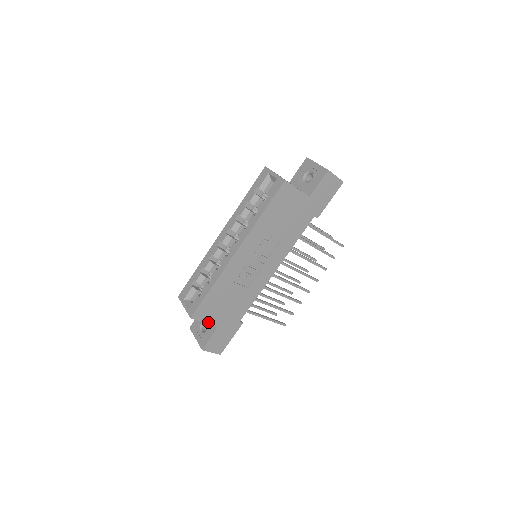
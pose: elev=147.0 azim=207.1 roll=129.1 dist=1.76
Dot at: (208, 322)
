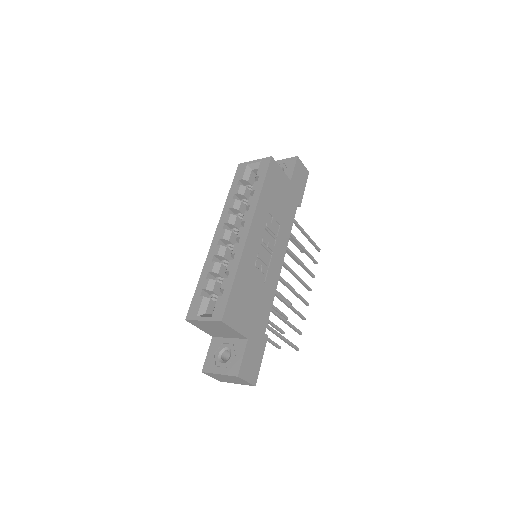
Dot at: (238, 330)
